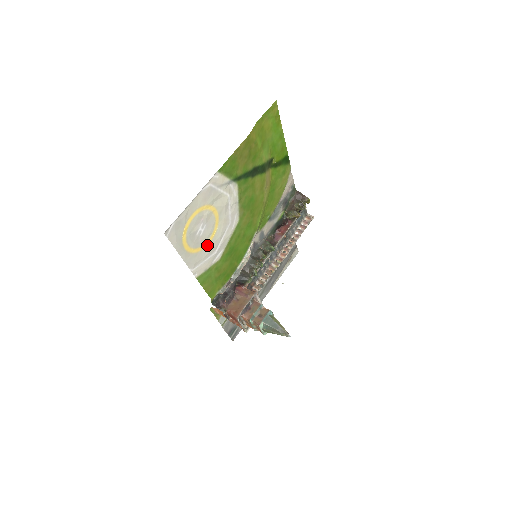
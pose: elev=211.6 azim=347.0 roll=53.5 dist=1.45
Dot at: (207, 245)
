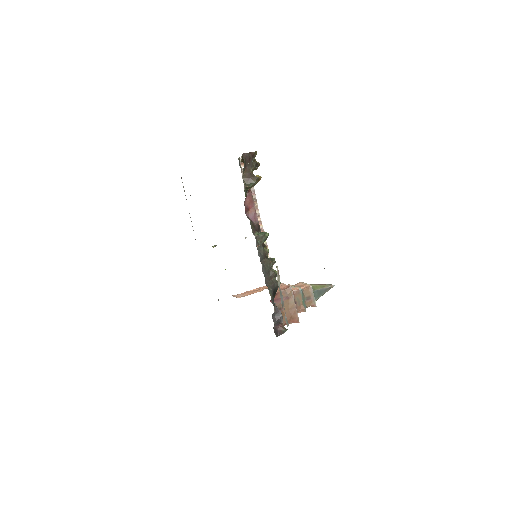
Dot at: occluded
